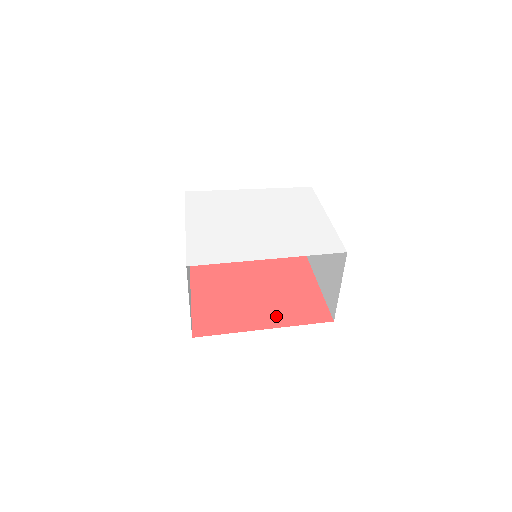
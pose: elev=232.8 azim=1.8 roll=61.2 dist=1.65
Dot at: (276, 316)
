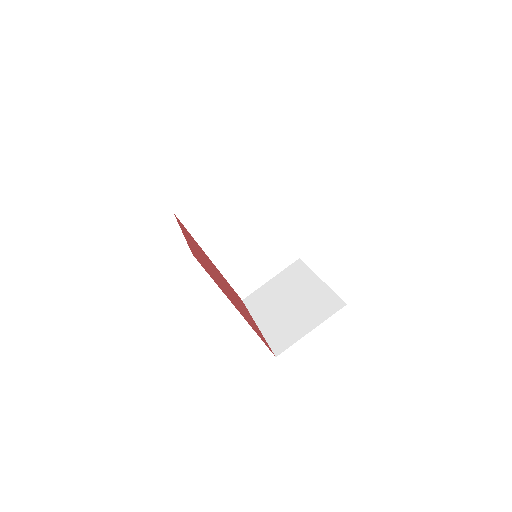
Dot at: occluded
